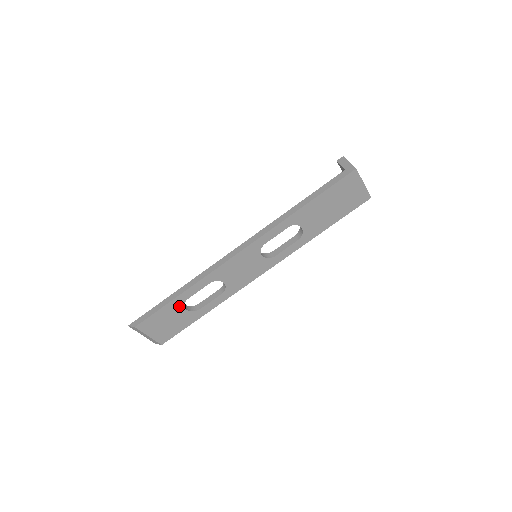
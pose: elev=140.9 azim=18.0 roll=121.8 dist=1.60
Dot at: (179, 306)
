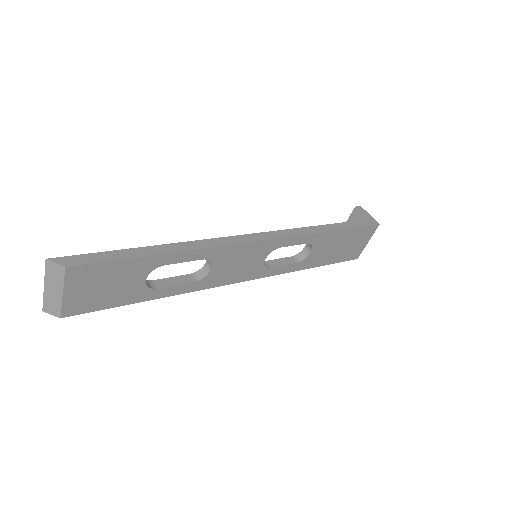
Dot at: (145, 269)
